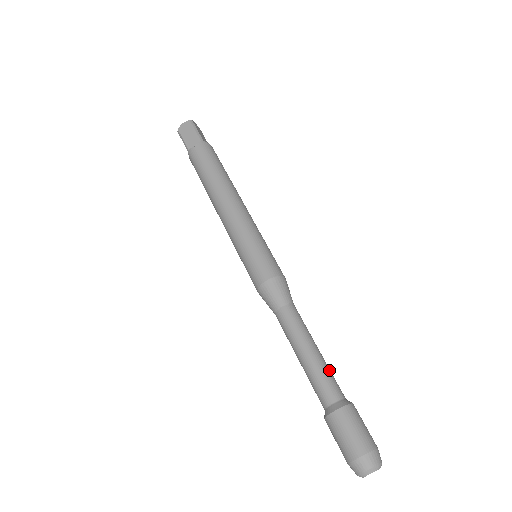
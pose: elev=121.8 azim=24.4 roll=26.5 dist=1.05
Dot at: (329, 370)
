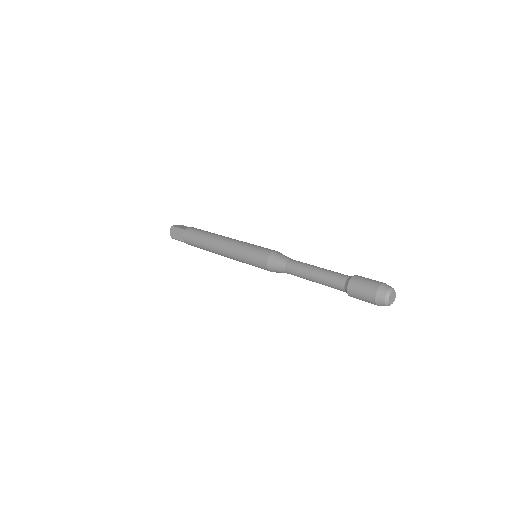
Dot at: occluded
